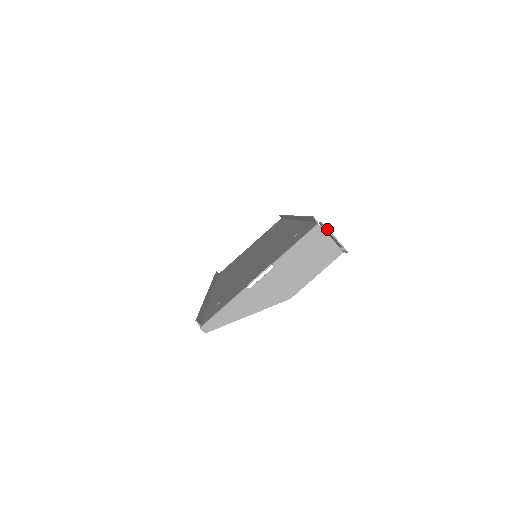
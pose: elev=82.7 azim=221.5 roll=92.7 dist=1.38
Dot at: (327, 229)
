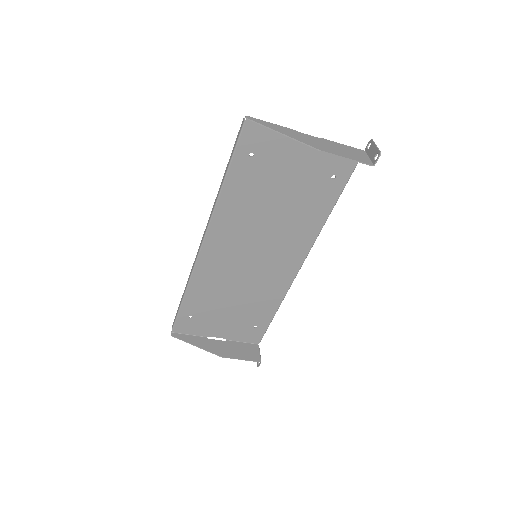
Dot at: (373, 141)
